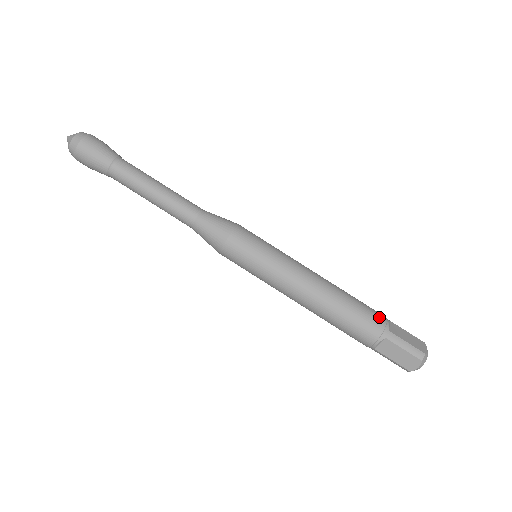
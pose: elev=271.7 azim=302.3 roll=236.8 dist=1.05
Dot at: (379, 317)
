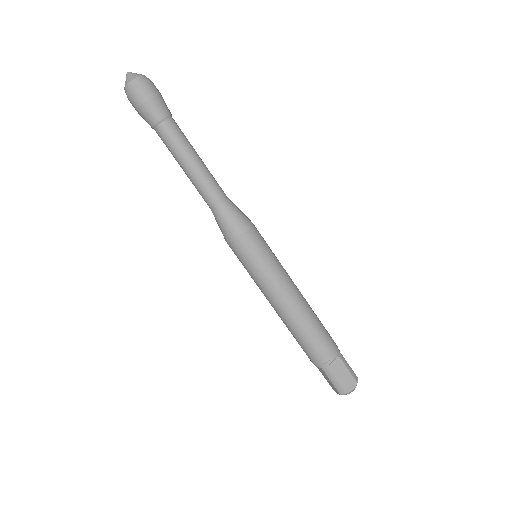
Dot at: occluded
